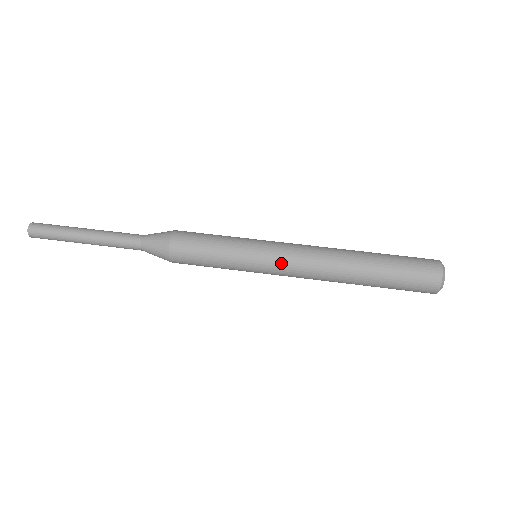
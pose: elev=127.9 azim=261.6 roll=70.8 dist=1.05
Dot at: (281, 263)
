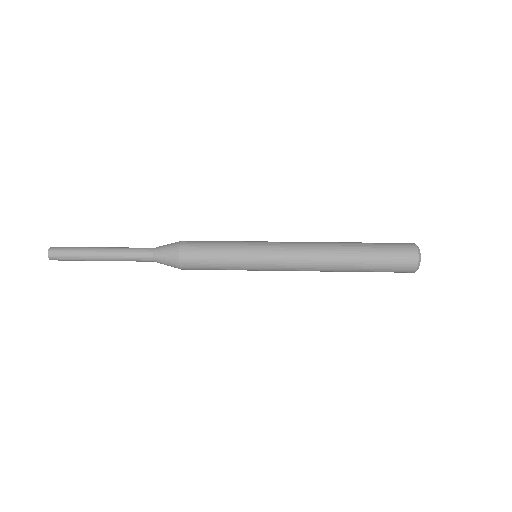
Dot at: (279, 259)
